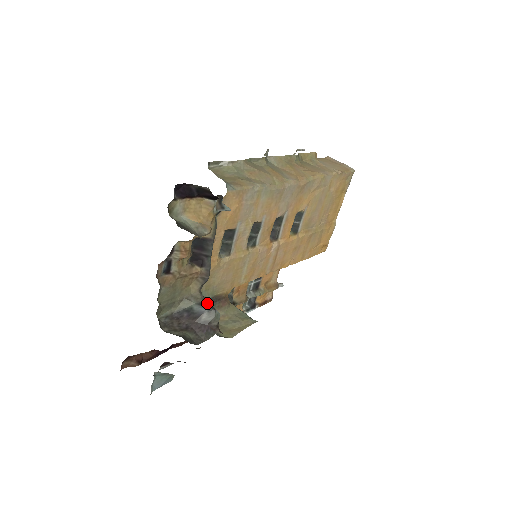
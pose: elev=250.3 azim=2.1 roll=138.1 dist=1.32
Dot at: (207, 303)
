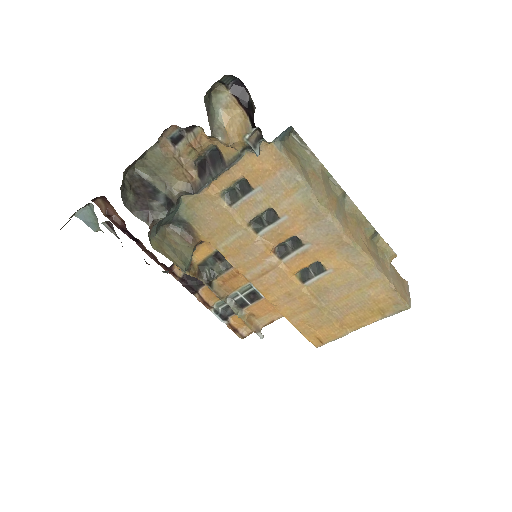
Dot at: (171, 203)
